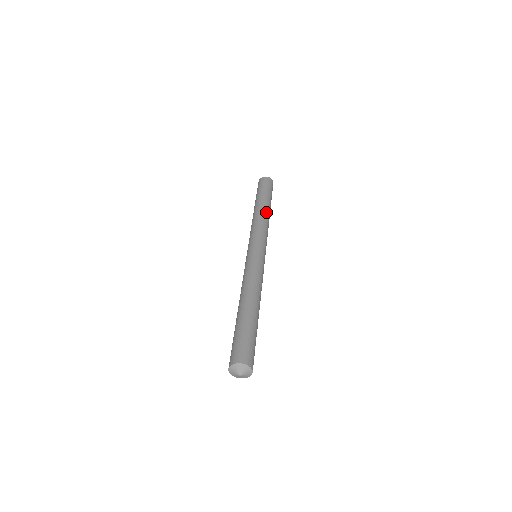
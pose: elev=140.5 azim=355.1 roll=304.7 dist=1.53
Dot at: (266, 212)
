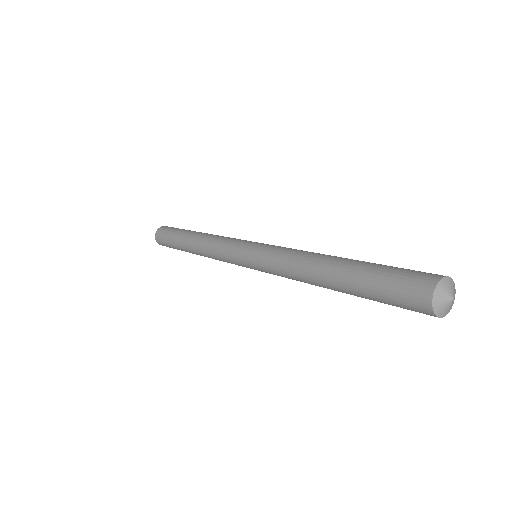
Dot at: occluded
